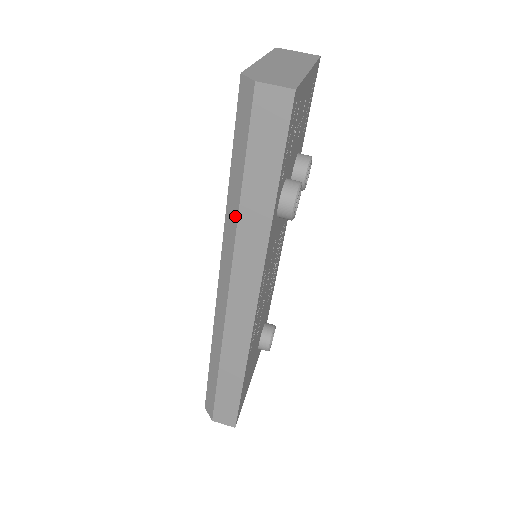
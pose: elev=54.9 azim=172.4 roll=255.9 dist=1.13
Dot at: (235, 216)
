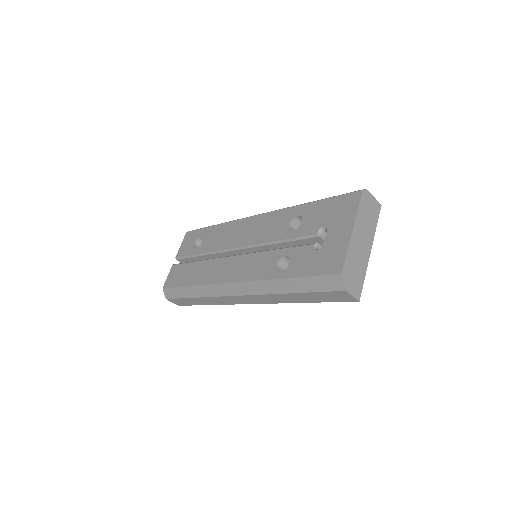
Dot at: (276, 291)
